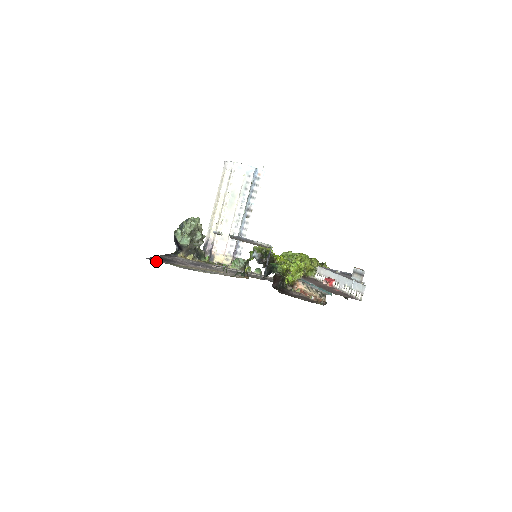
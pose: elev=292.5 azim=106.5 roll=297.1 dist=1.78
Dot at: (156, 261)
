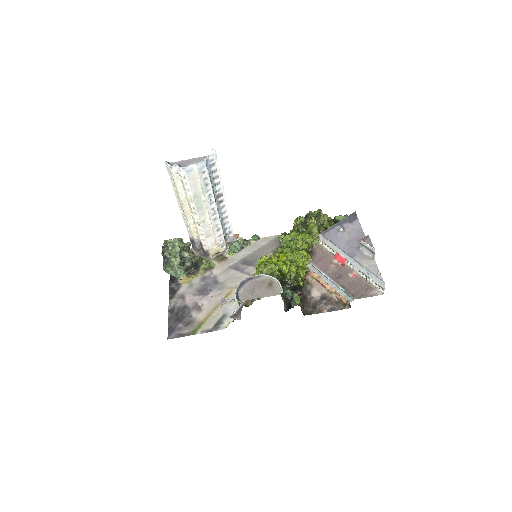
Dot at: (179, 337)
